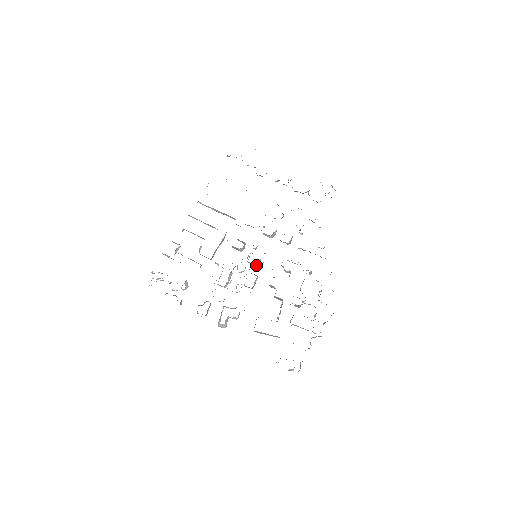
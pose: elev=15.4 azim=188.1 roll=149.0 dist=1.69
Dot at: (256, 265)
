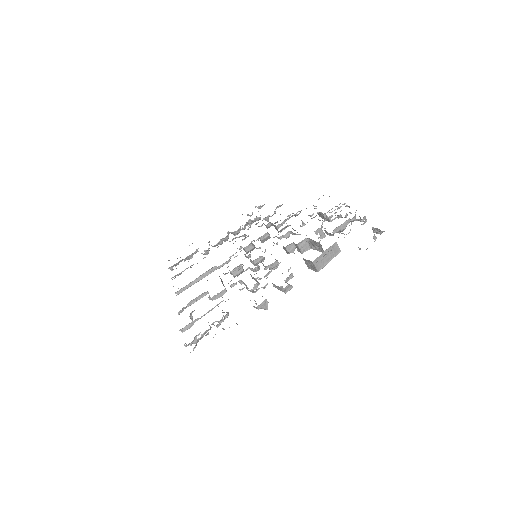
Dot at: (263, 258)
